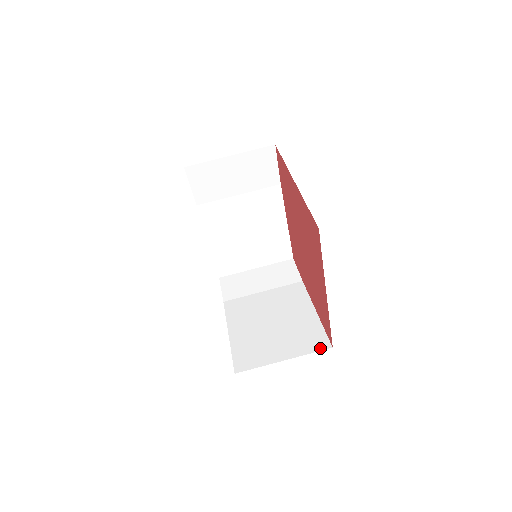
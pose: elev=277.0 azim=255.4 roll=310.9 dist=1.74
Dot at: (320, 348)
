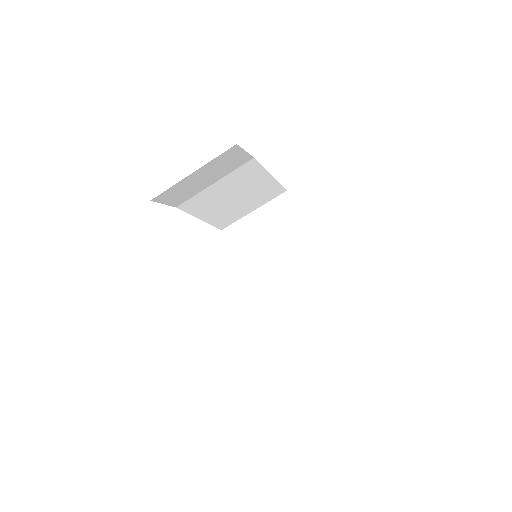
Dot at: (337, 313)
